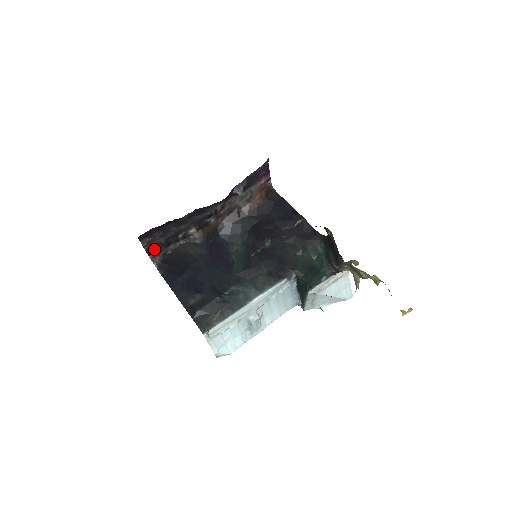
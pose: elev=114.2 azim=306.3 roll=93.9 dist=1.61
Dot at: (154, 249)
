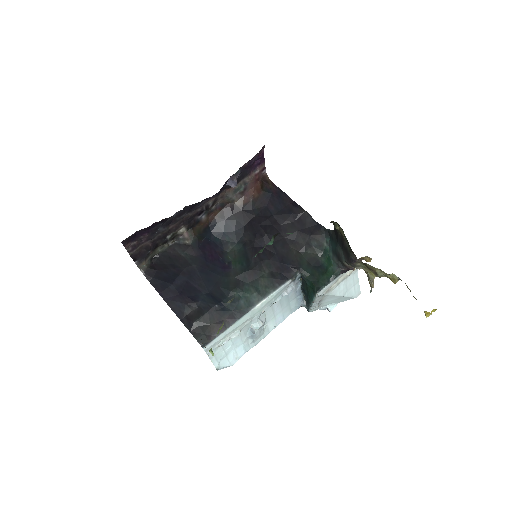
Dot at: (140, 253)
